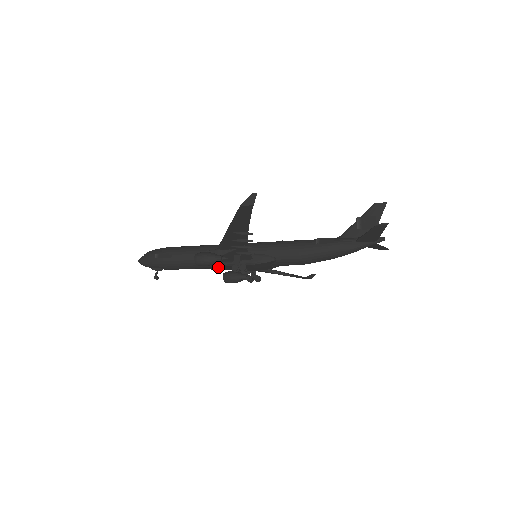
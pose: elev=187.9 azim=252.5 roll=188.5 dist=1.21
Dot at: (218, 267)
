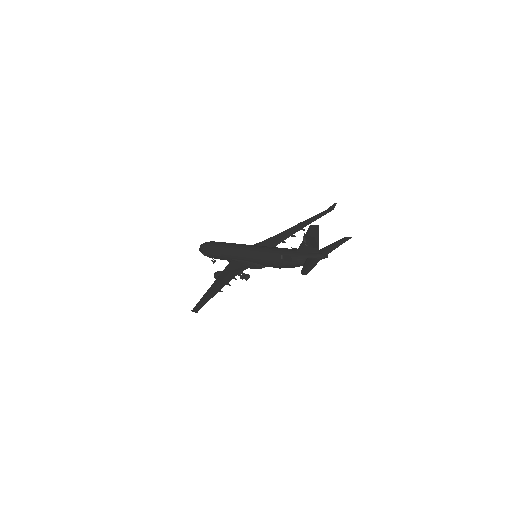
Dot at: occluded
